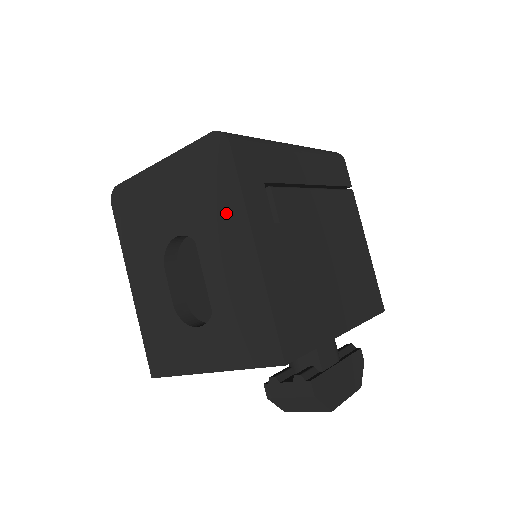
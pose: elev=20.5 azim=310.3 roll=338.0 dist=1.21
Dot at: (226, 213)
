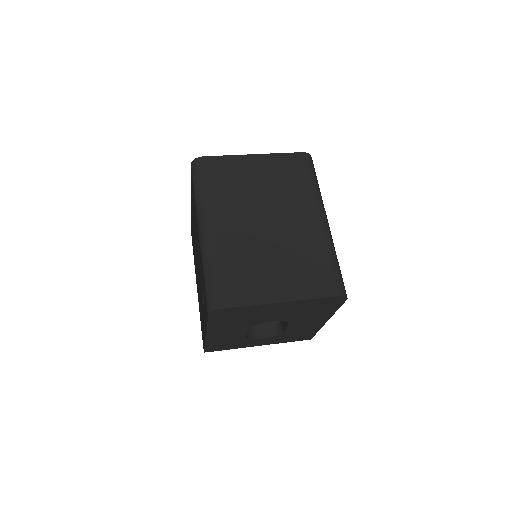
Dot at: (319, 315)
